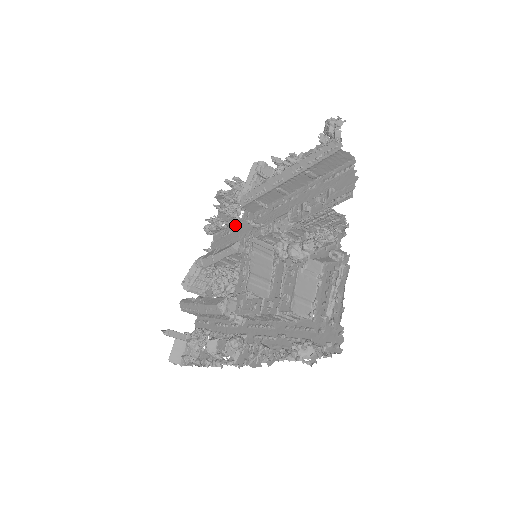
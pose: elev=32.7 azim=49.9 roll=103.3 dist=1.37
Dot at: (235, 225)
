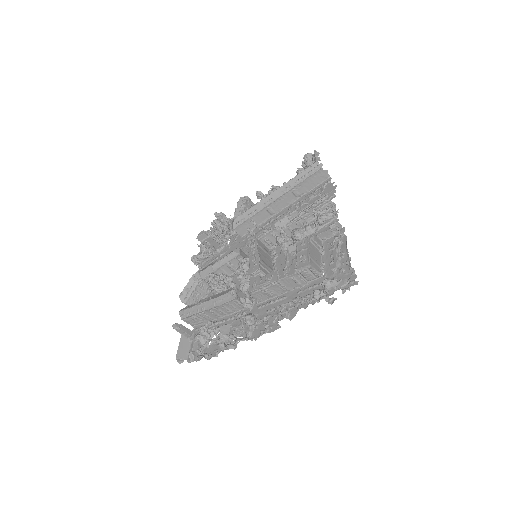
Dot at: (223, 251)
